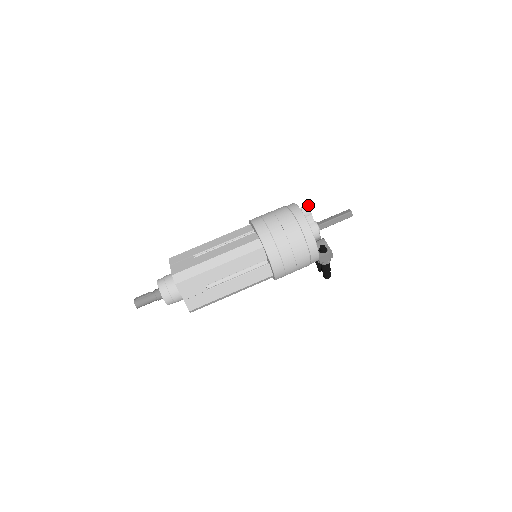
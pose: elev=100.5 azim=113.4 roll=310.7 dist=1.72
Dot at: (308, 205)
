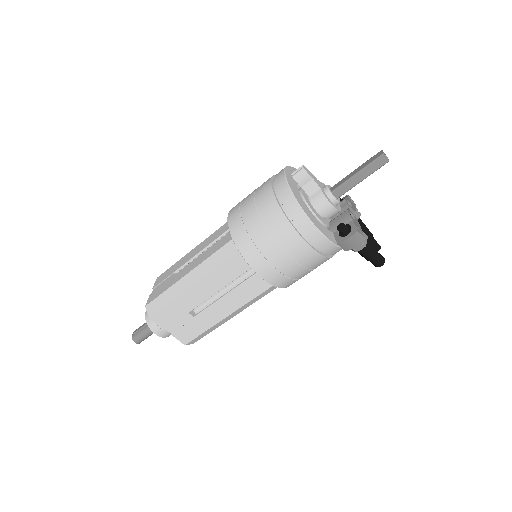
Dot at: (302, 166)
